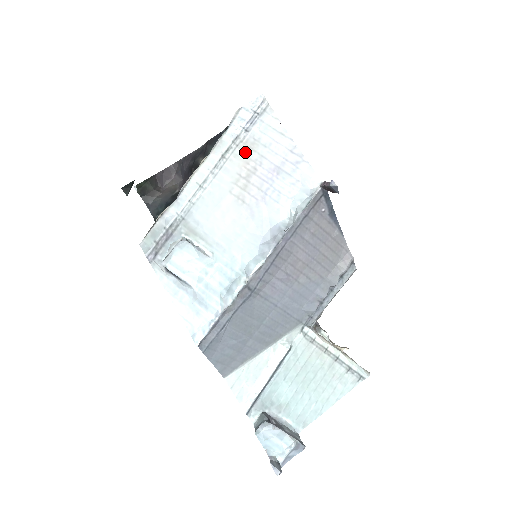
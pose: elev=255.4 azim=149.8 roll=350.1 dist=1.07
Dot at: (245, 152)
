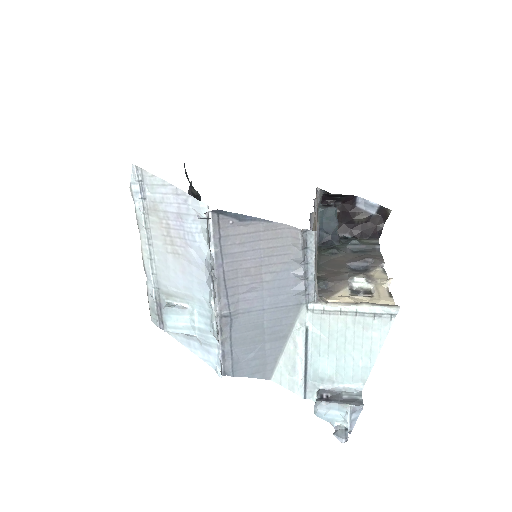
Dot at: (155, 216)
